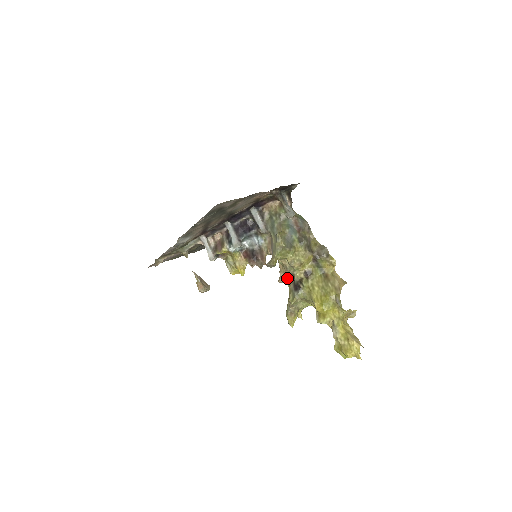
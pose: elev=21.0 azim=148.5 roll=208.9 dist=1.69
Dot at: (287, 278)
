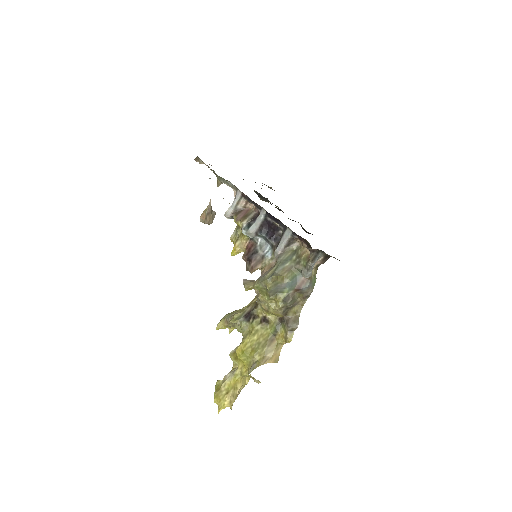
Dot at: (255, 298)
